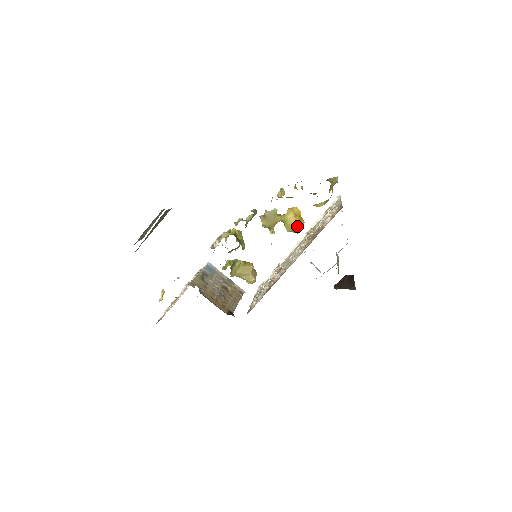
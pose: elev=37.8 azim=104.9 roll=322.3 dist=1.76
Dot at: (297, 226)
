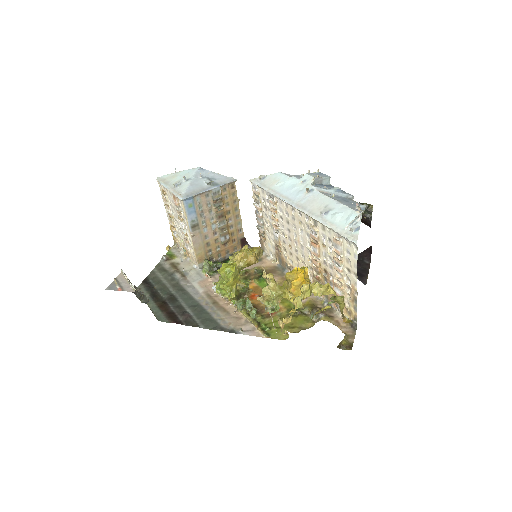
Dot at: occluded
